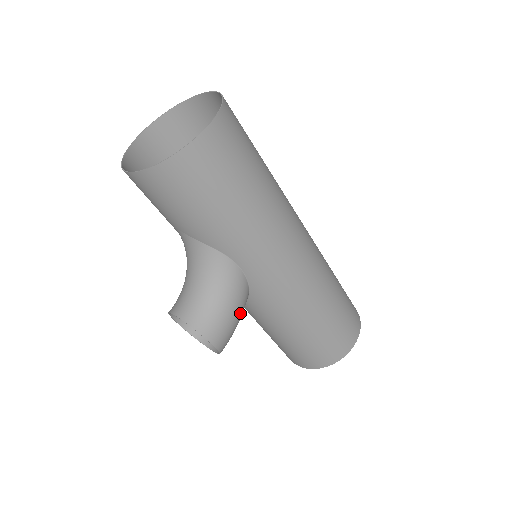
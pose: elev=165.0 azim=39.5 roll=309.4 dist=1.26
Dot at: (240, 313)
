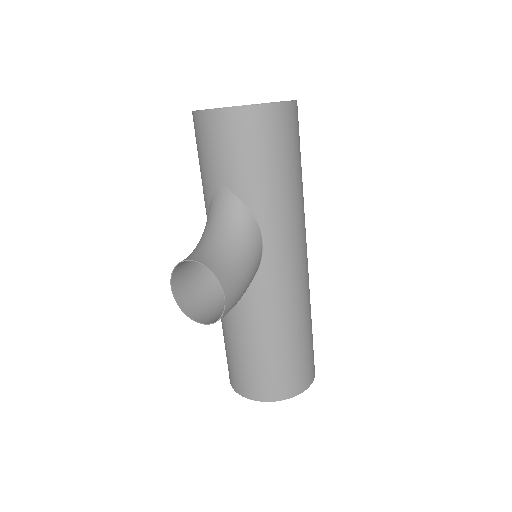
Dot at: (247, 286)
